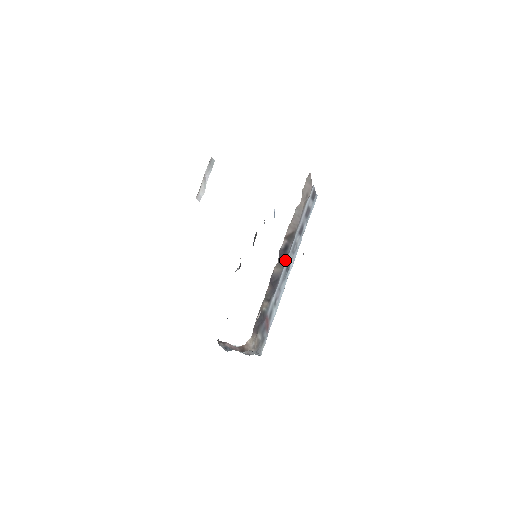
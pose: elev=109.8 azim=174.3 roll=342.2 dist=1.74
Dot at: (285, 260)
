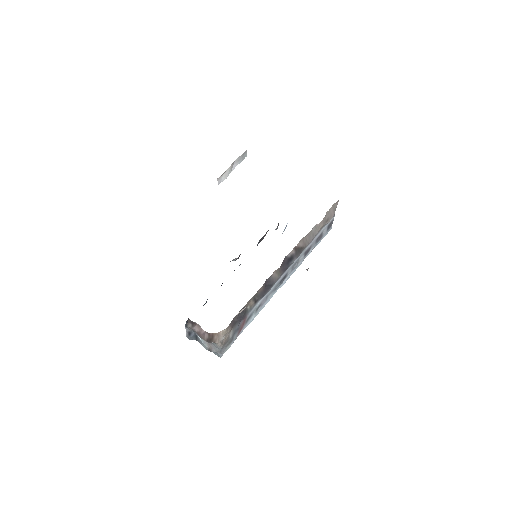
Dot at: (285, 270)
